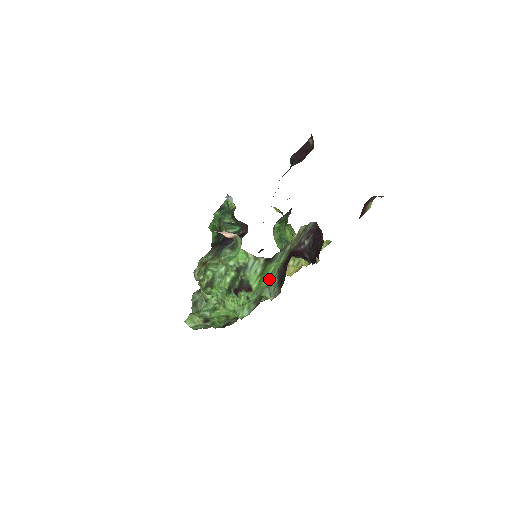
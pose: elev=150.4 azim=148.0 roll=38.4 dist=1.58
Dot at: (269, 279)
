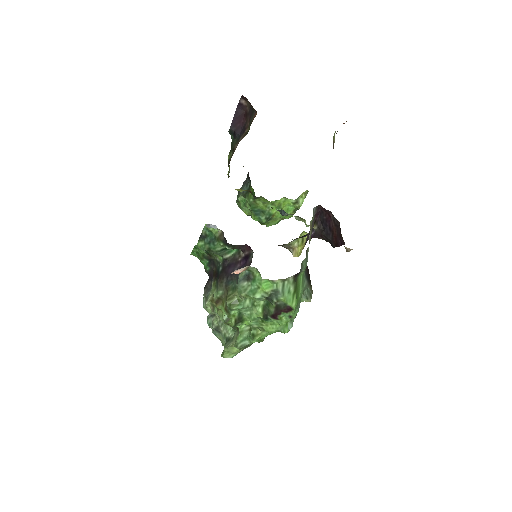
Dot at: (302, 288)
